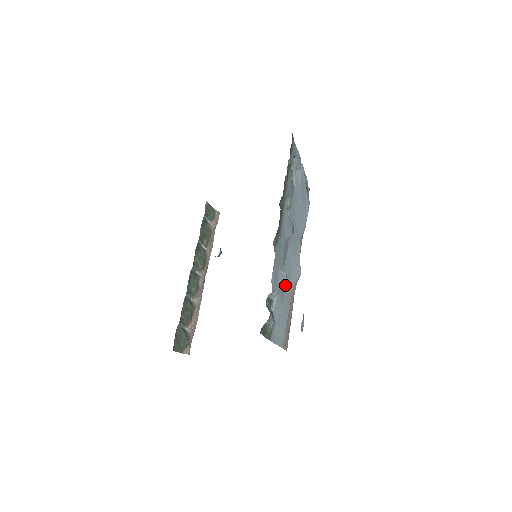
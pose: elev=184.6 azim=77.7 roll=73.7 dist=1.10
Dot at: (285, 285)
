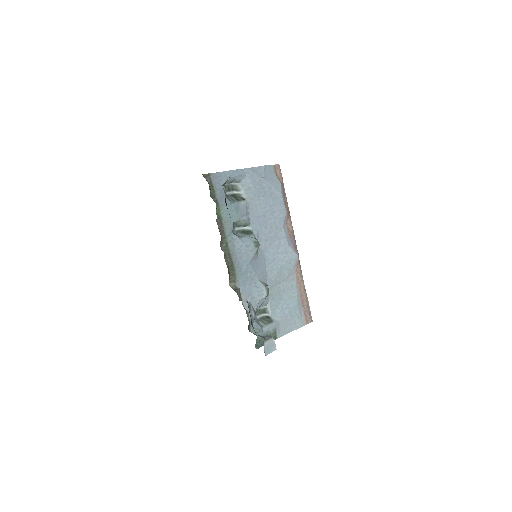
Dot at: (279, 281)
